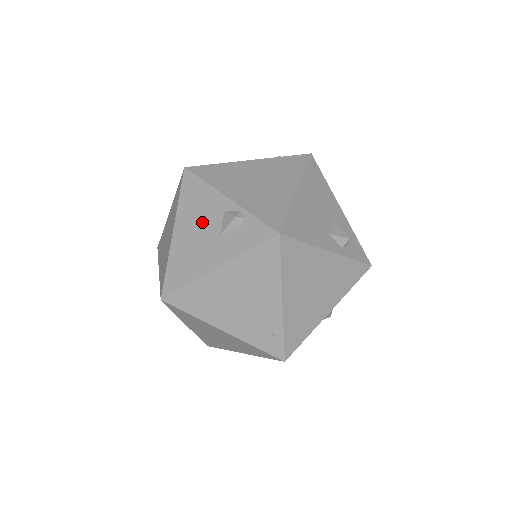
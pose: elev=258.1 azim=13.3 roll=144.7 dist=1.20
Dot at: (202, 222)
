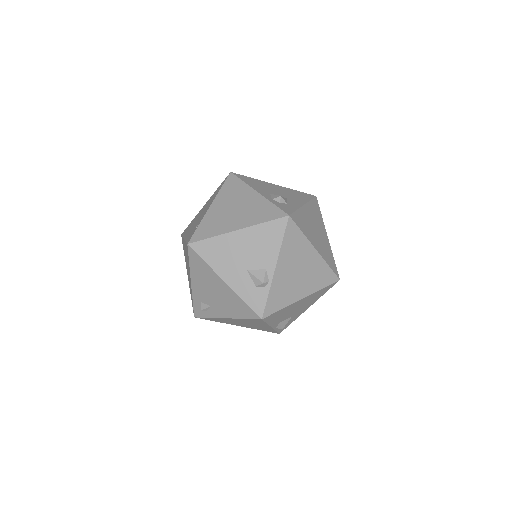
Dot at: occluded
